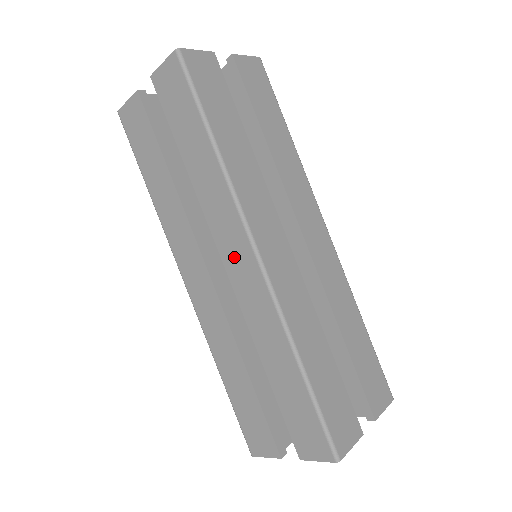
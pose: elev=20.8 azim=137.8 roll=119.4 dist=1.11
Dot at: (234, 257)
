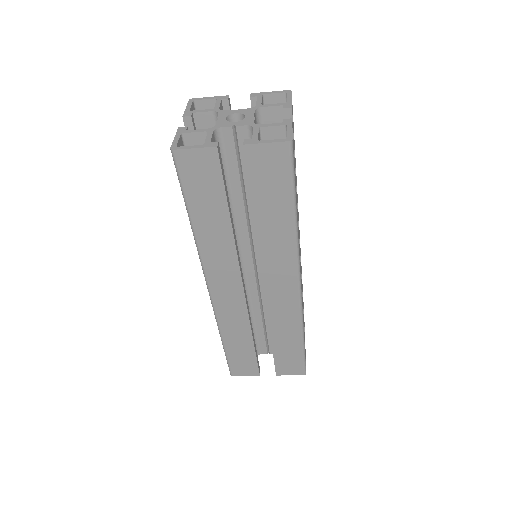
Dot at: (277, 284)
